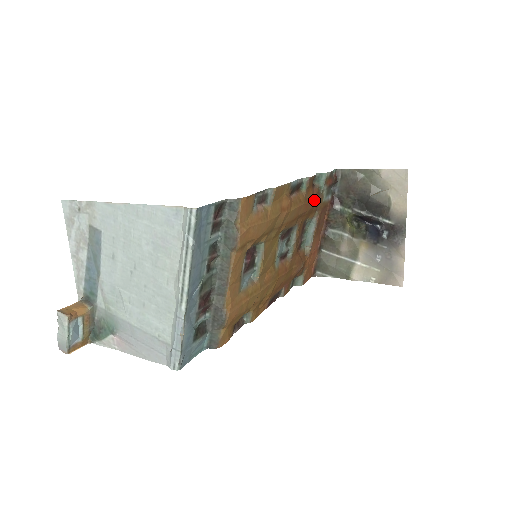
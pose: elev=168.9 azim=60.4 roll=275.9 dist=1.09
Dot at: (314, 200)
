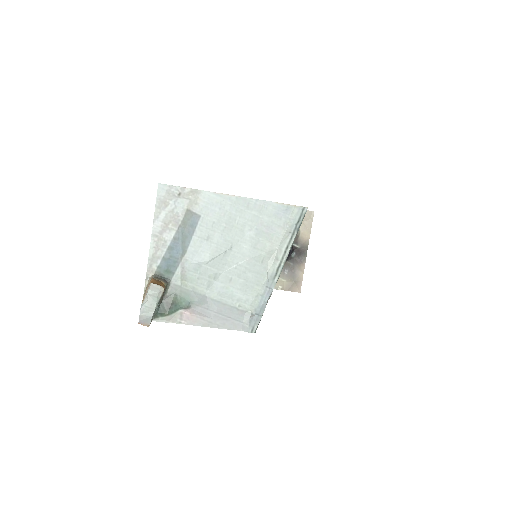
Dot at: occluded
